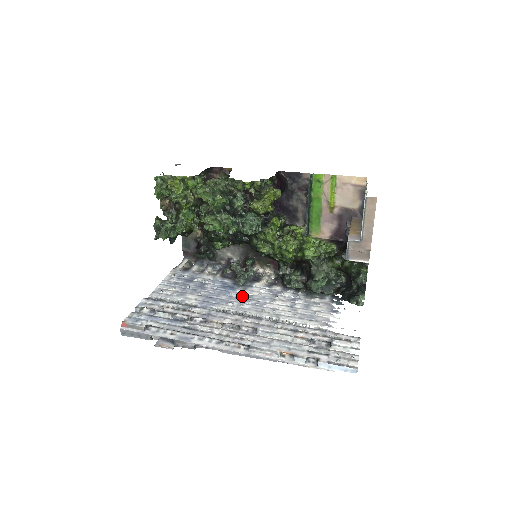
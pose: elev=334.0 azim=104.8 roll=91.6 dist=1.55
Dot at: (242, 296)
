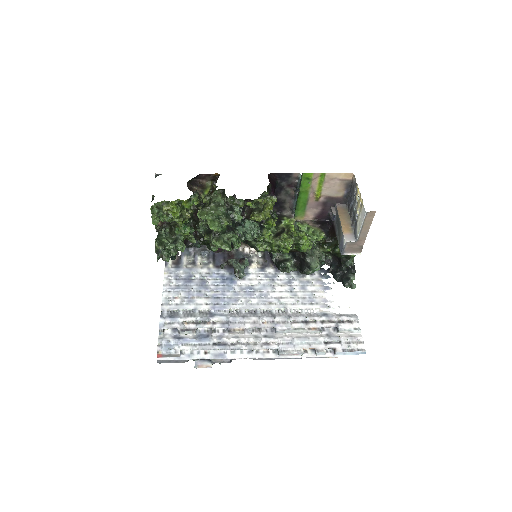
Dot at: (245, 289)
